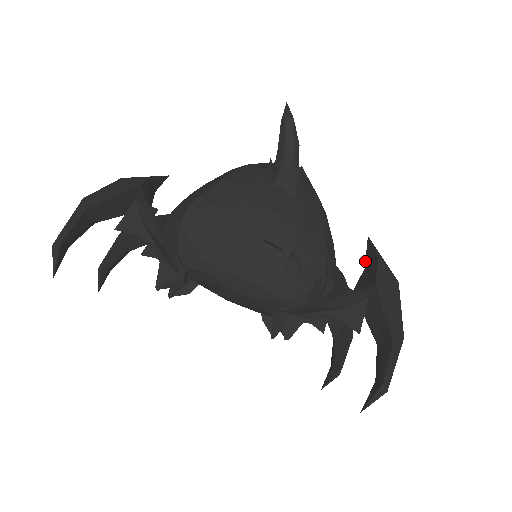
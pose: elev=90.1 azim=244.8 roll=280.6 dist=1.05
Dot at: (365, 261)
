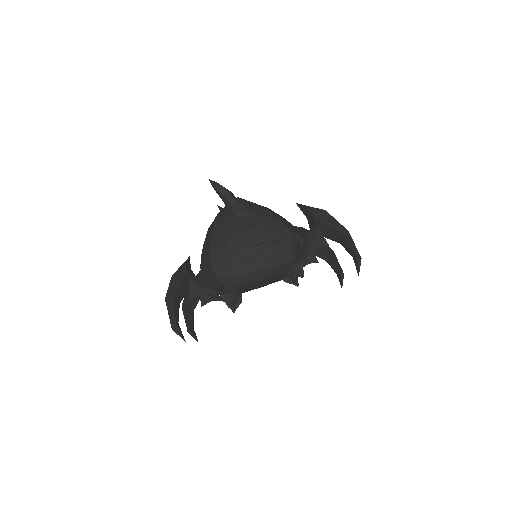
Dot at: occluded
